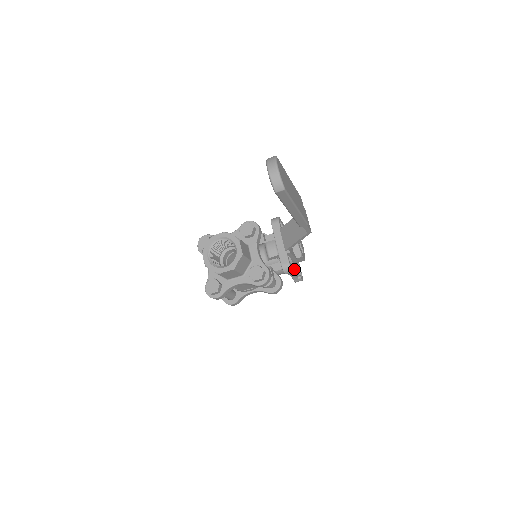
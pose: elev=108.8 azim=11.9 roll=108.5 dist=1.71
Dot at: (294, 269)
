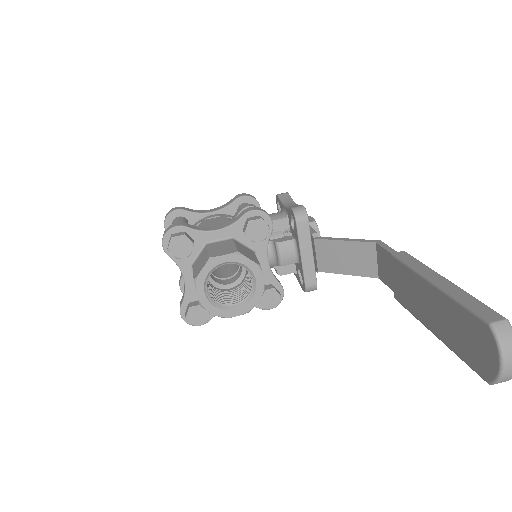
Dot at: occluded
